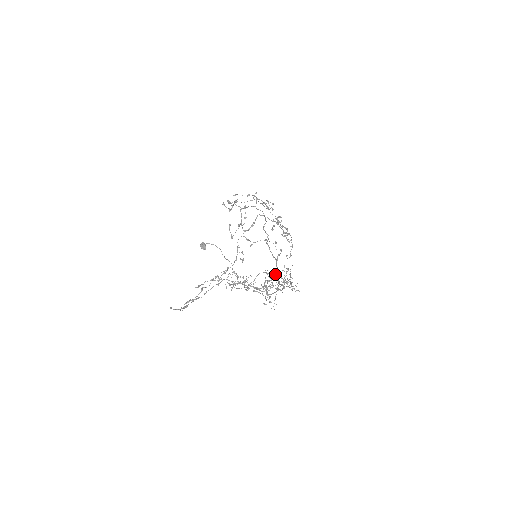
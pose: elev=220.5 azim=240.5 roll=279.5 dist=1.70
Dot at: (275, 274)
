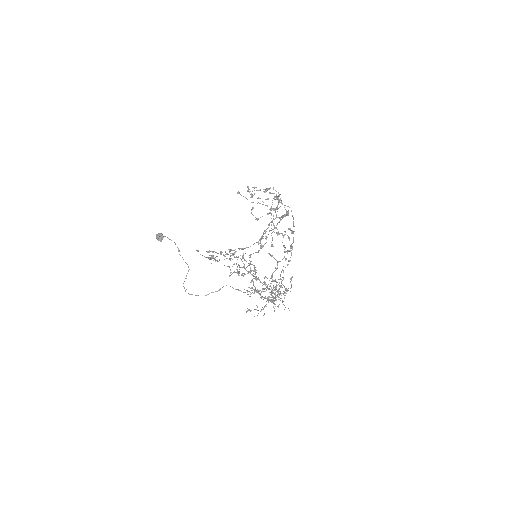
Dot at: (244, 292)
